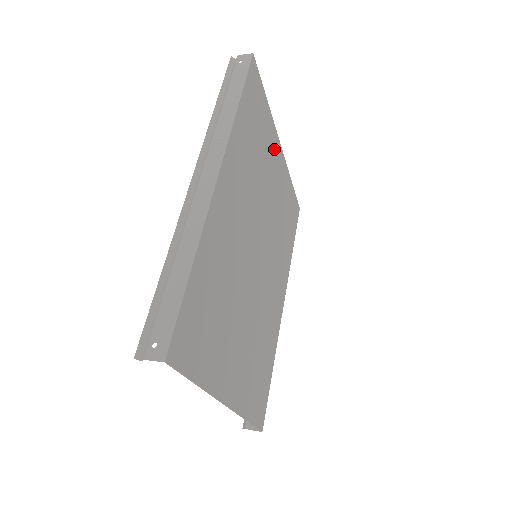
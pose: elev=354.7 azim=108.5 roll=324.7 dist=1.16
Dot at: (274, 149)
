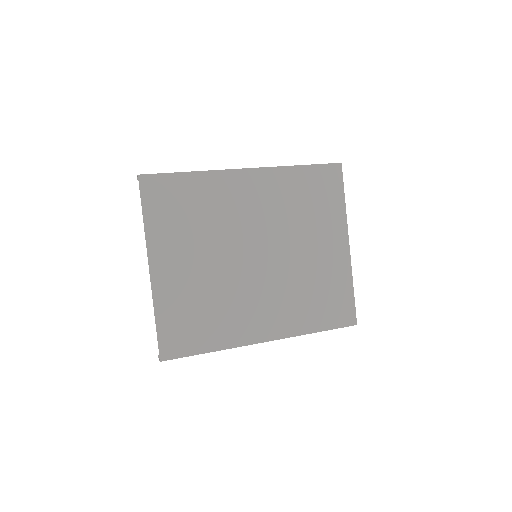
Dot at: (335, 233)
